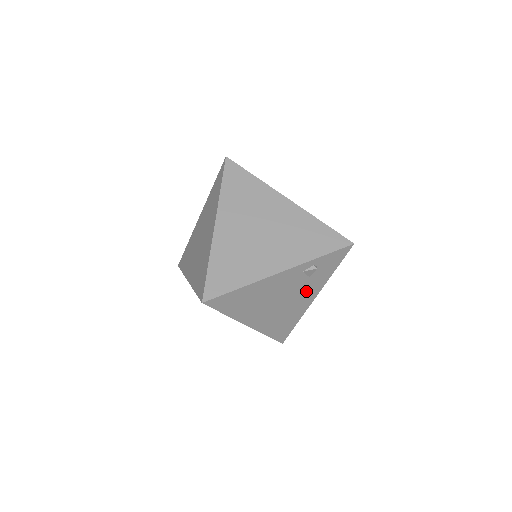
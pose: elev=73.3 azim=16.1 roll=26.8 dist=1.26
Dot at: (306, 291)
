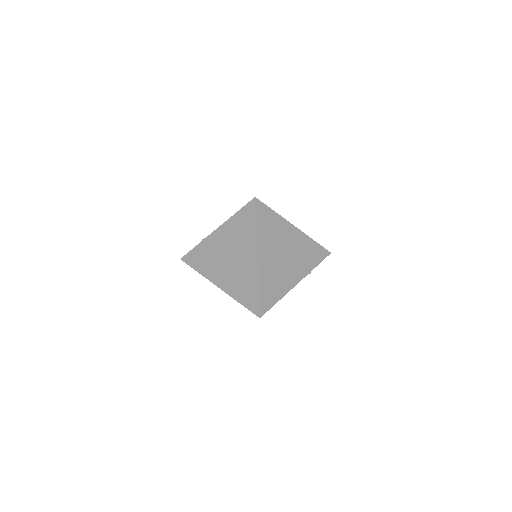
Dot at: occluded
